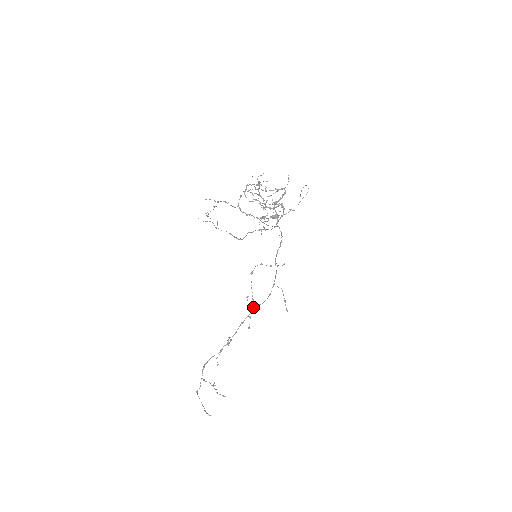
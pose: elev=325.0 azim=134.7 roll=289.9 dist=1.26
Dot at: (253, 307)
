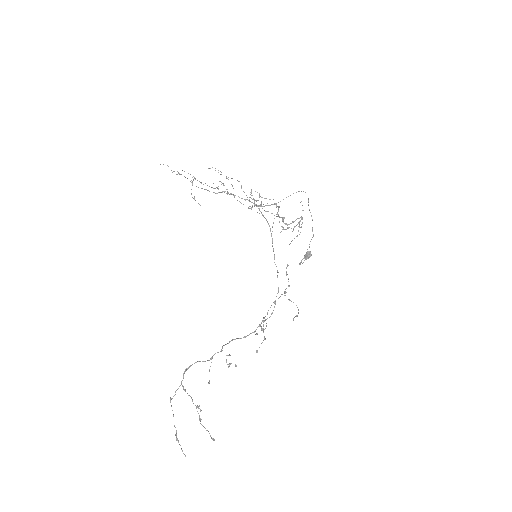
Dot at: (261, 322)
